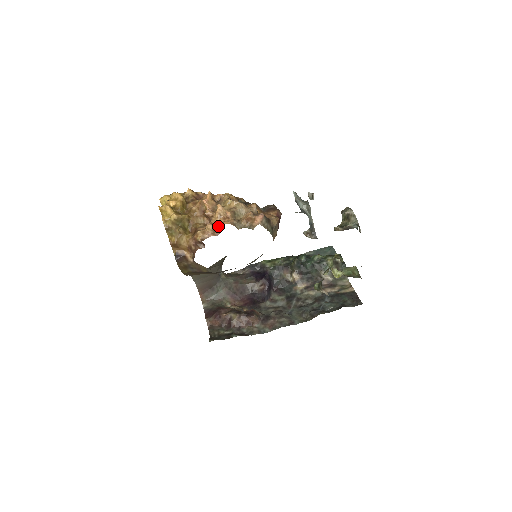
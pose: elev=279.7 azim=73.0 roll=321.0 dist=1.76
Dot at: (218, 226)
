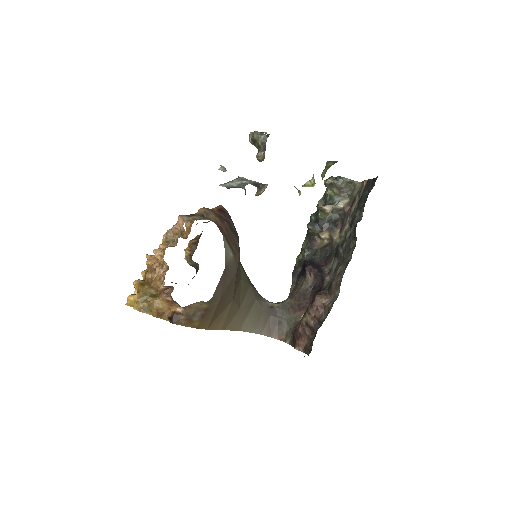
Dot at: (163, 263)
